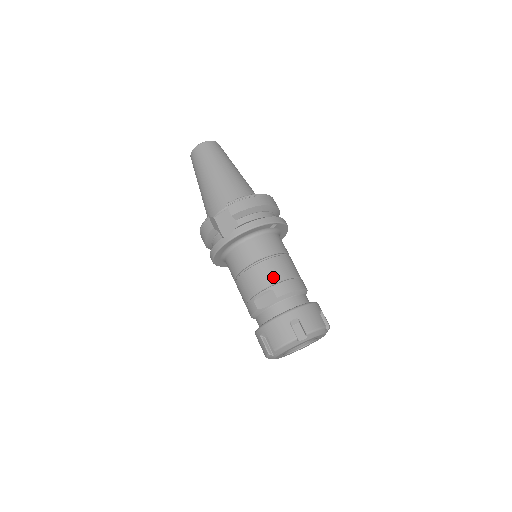
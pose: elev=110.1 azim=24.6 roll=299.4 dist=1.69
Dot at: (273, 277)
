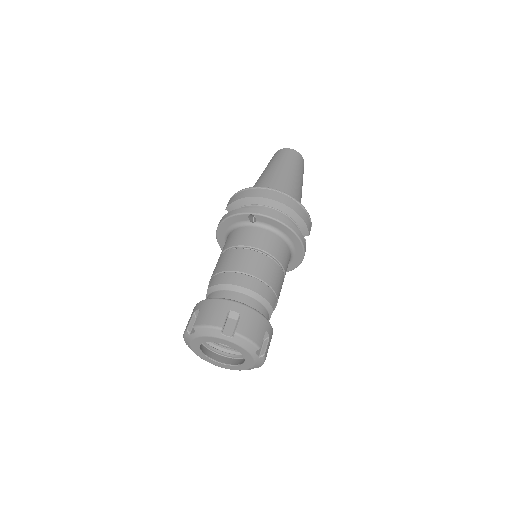
Dot at: (218, 268)
